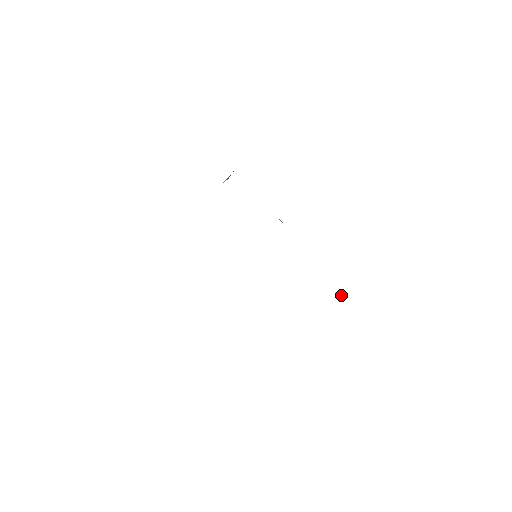
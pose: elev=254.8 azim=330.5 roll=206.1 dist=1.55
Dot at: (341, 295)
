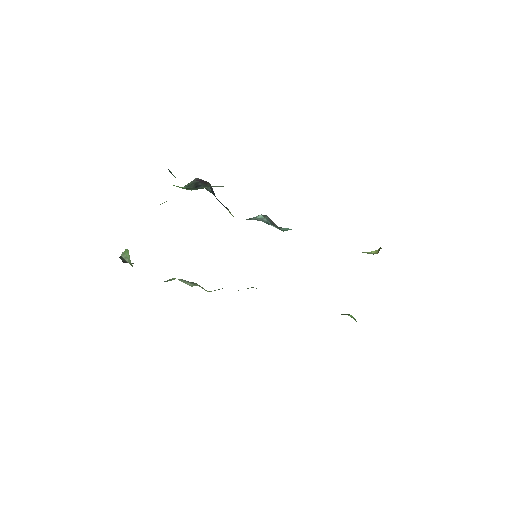
Dot at: (378, 251)
